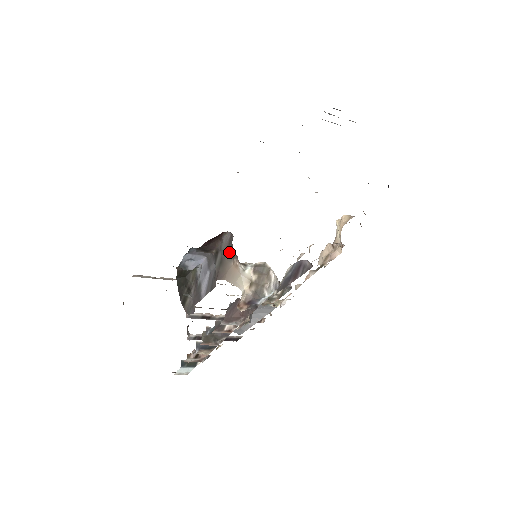
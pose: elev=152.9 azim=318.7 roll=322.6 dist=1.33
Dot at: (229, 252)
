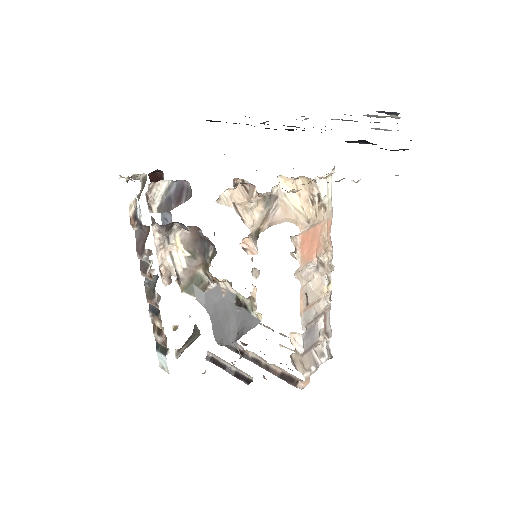
Dot at: occluded
